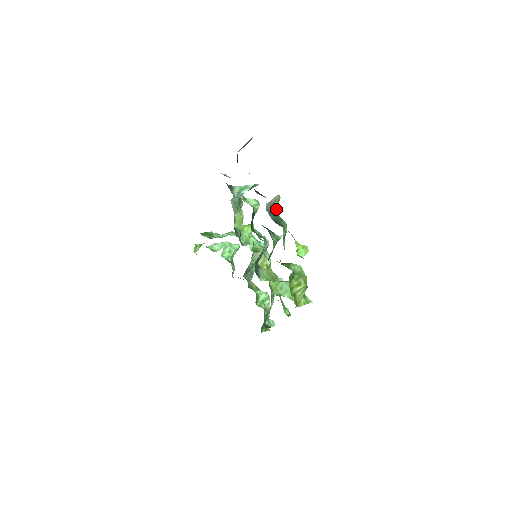
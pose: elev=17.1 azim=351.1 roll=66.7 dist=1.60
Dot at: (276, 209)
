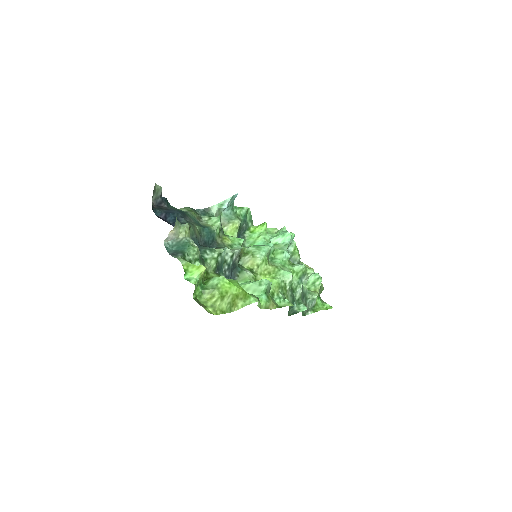
Dot at: (184, 238)
